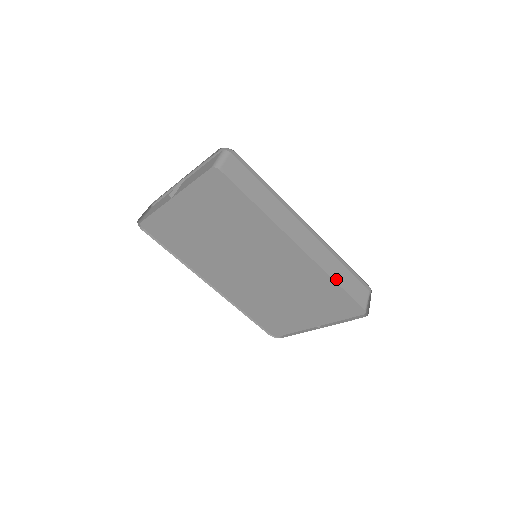
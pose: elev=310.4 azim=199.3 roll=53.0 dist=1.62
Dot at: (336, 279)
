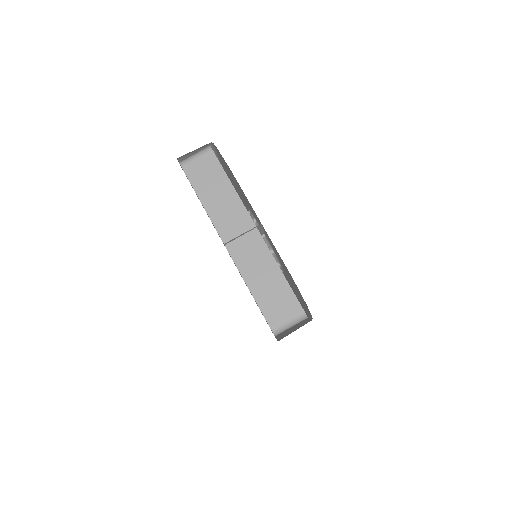
Dot at: occluded
